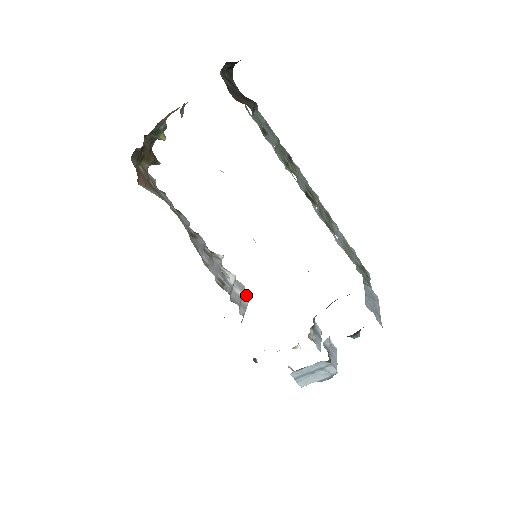
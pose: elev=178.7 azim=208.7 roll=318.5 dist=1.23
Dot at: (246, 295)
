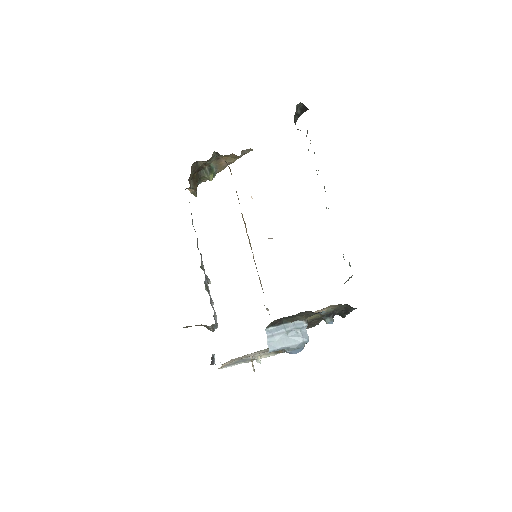
Dot at: occluded
